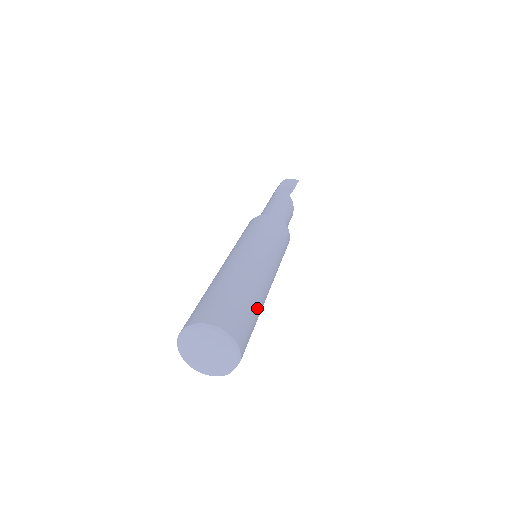
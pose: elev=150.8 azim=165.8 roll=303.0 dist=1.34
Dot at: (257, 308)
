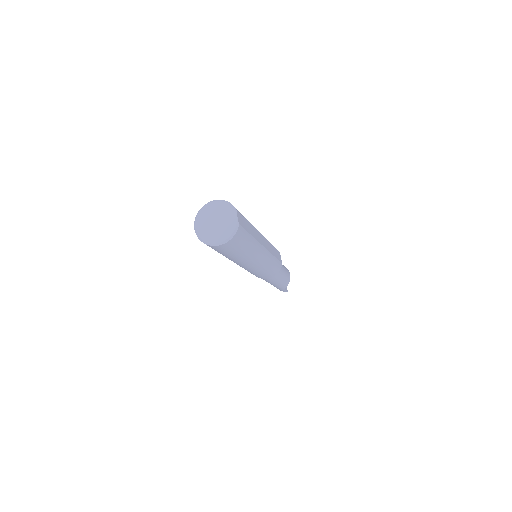
Dot at: occluded
